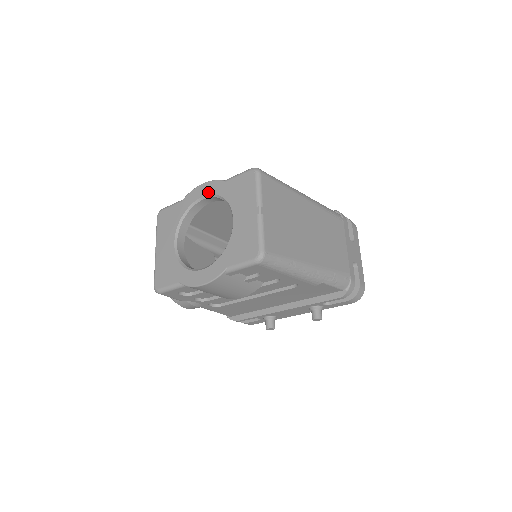
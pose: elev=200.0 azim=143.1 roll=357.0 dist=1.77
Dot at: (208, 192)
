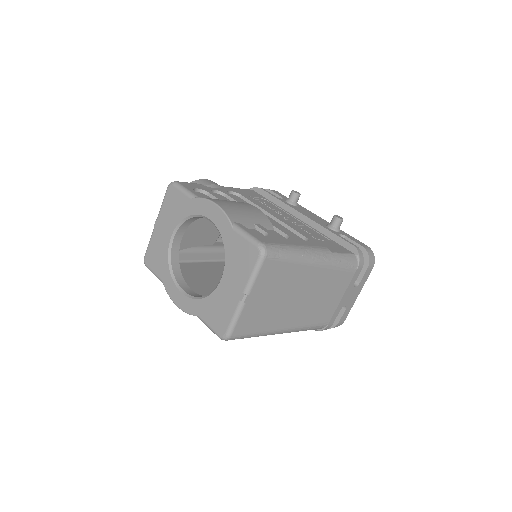
Dot at: (215, 221)
